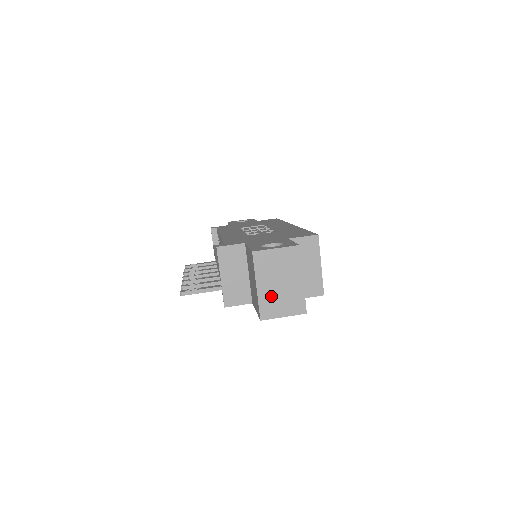
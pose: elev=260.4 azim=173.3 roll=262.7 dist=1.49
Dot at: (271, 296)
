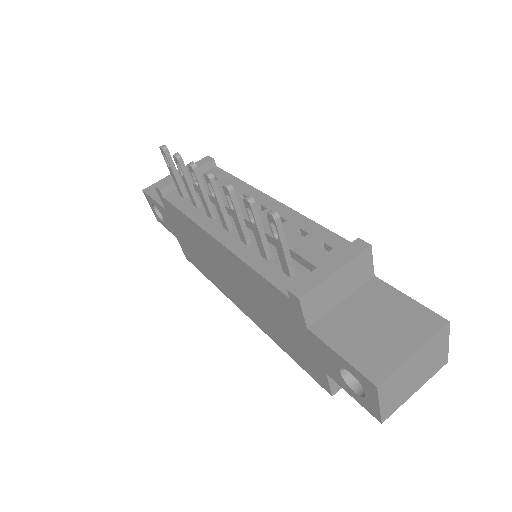
Dot at: (403, 375)
